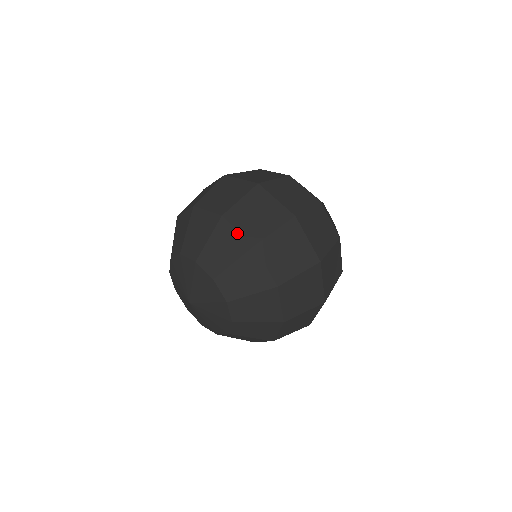
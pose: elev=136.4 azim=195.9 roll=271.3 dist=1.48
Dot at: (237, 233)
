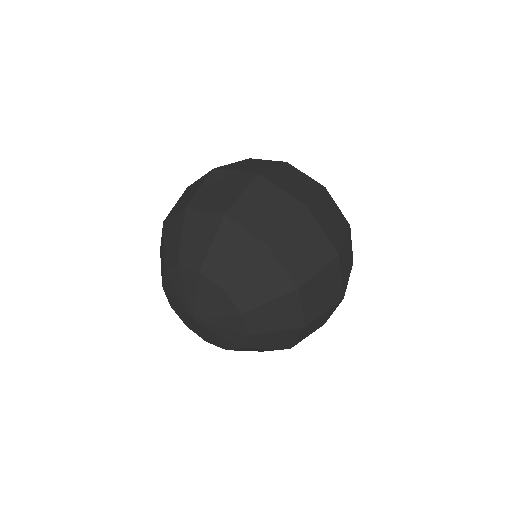
Dot at: (282, 270)
